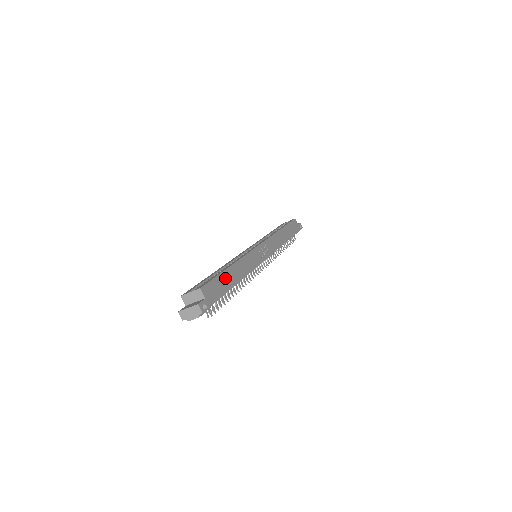
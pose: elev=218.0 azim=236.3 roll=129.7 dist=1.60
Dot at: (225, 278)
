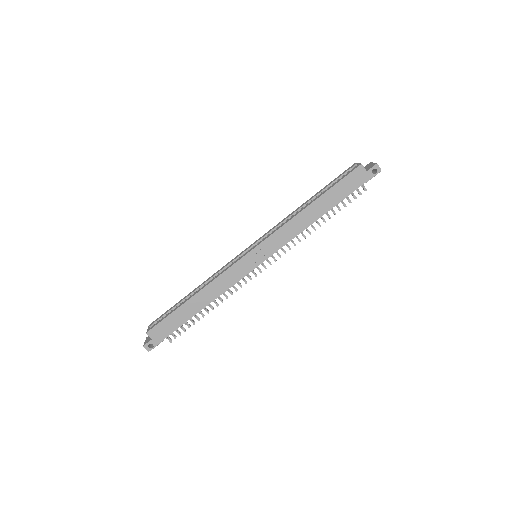
Dot at: (181, 313)
